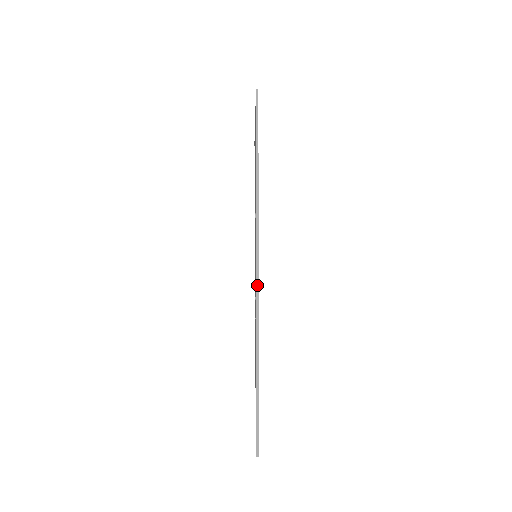
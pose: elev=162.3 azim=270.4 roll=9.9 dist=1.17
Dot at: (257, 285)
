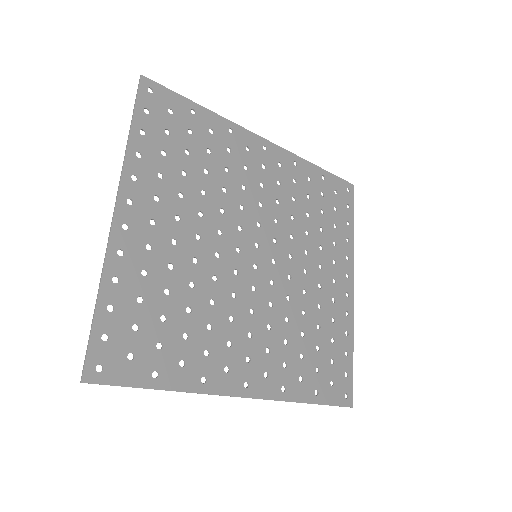
Dot at: (114, 212)
